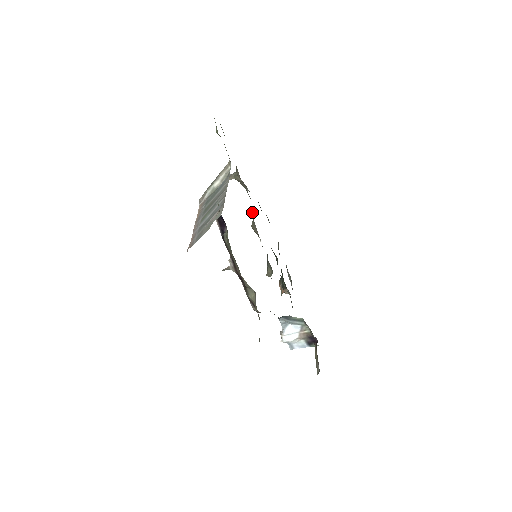
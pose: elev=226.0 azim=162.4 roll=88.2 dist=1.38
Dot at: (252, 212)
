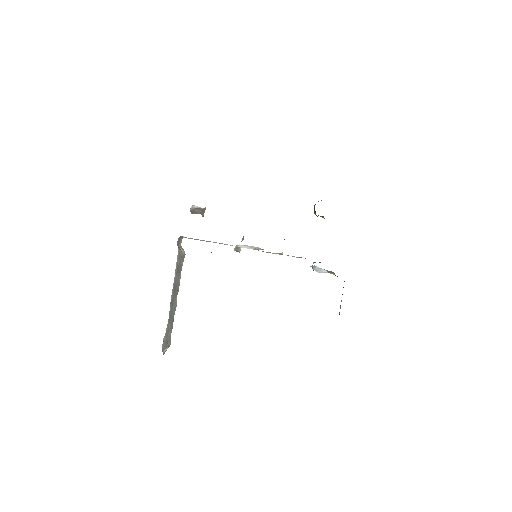
Dot at: occluded
